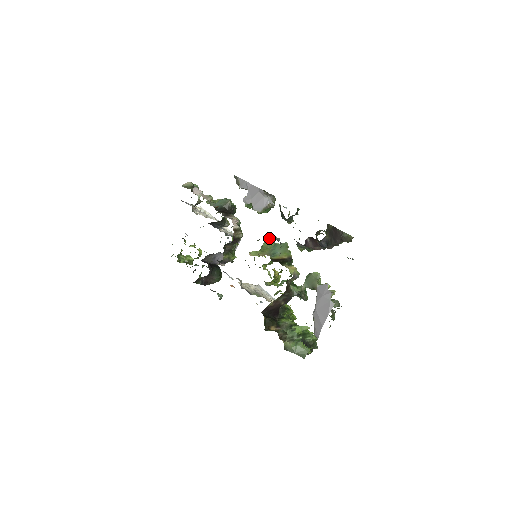
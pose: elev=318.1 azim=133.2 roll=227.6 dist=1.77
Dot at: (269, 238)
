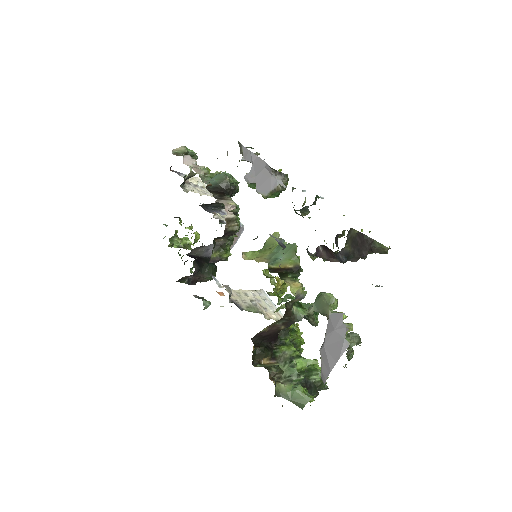
Dot at: (275, 233)
